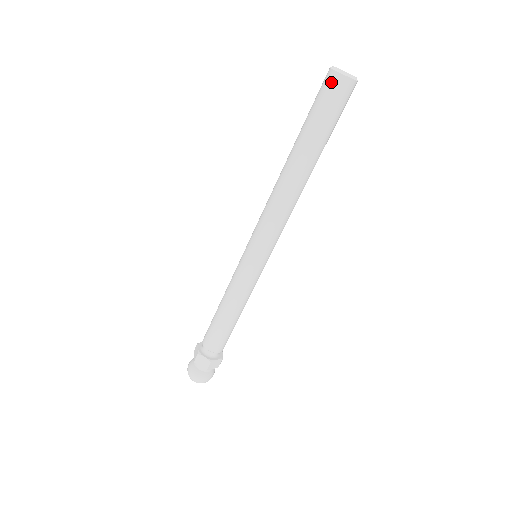
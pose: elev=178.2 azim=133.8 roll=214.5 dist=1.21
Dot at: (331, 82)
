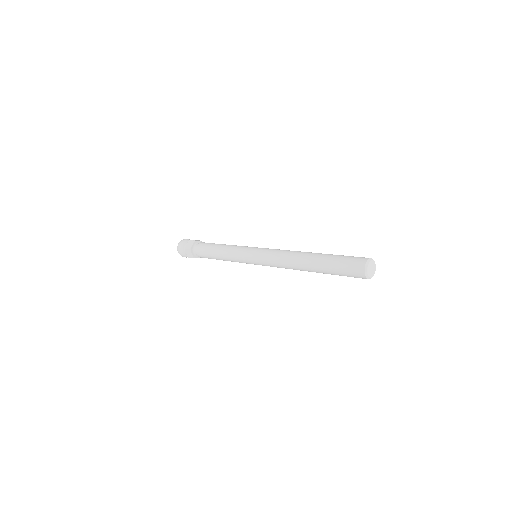
Dot at: (358, 270)
